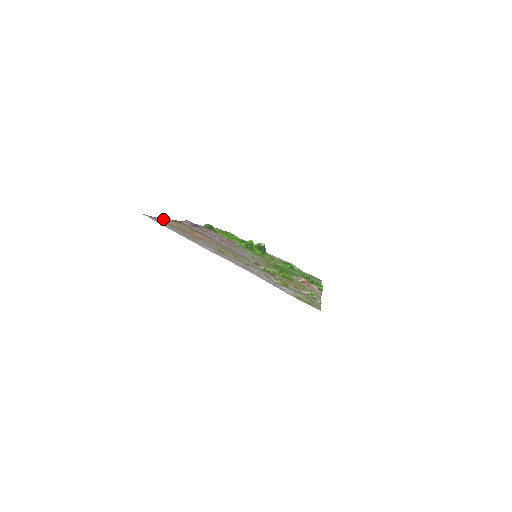
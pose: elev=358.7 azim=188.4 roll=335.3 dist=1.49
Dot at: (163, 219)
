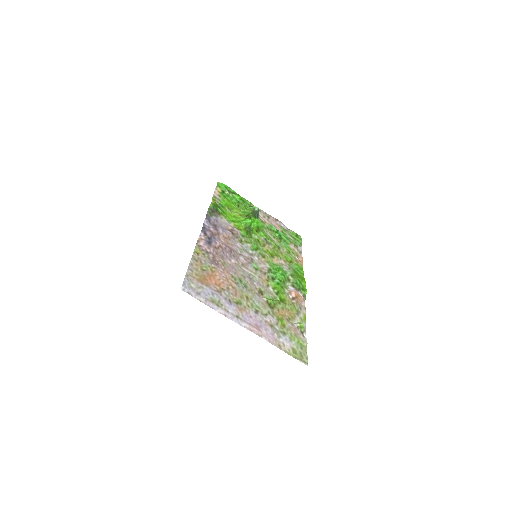
Dot at: (190, 264)
